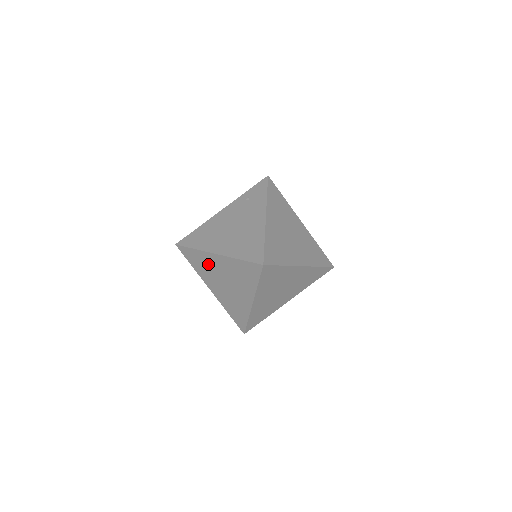
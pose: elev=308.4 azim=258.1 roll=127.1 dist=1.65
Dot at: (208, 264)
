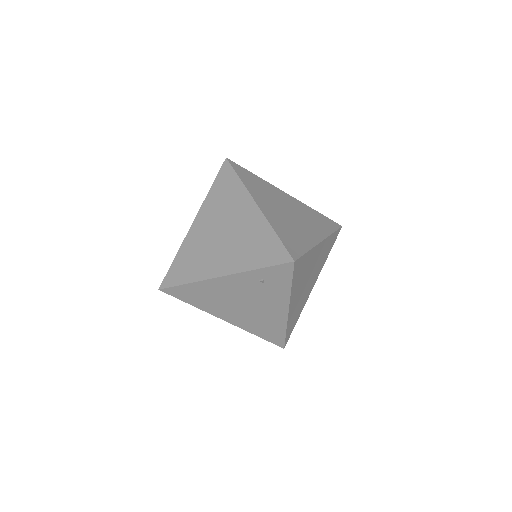
Dot at: occluded
